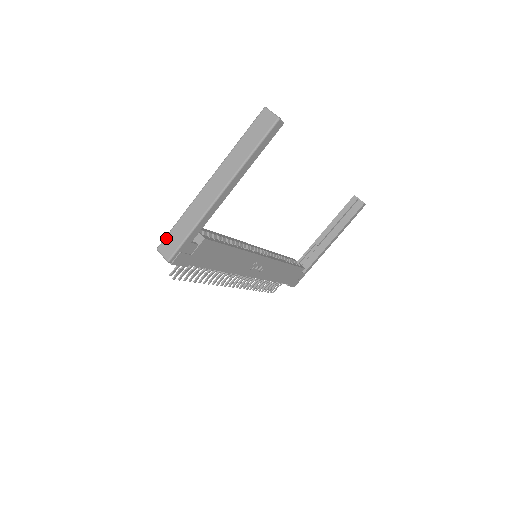
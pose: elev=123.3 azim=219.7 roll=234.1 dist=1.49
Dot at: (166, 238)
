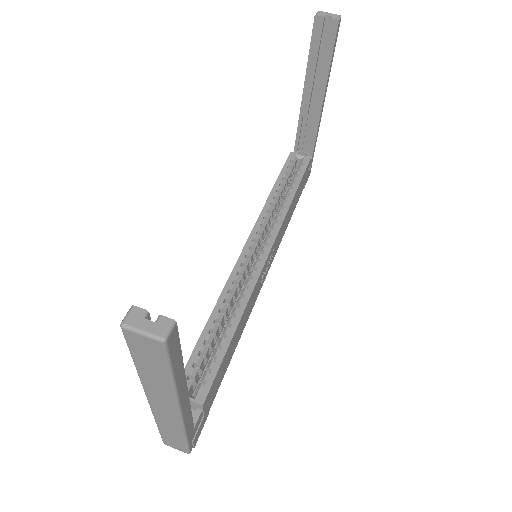
Dot at: (163, 439)
